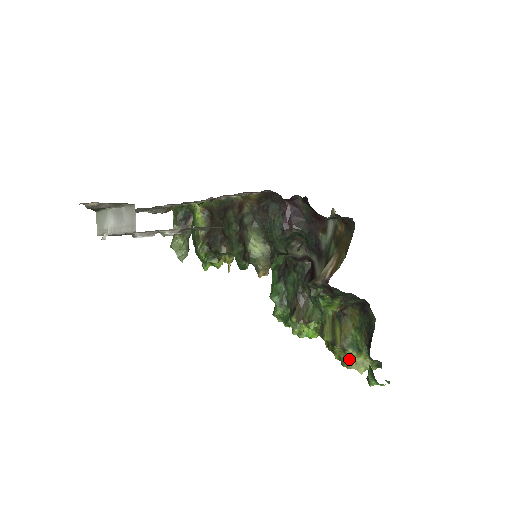
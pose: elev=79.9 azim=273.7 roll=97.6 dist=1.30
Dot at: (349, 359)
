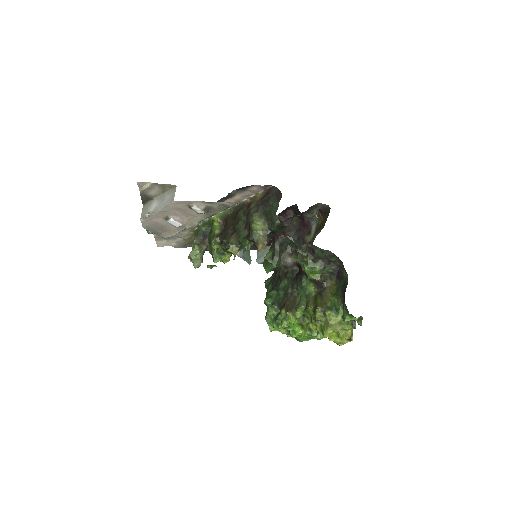
Dot at: (328, 320)
